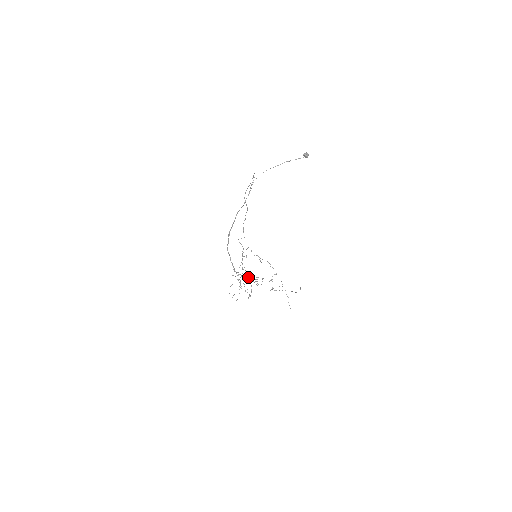
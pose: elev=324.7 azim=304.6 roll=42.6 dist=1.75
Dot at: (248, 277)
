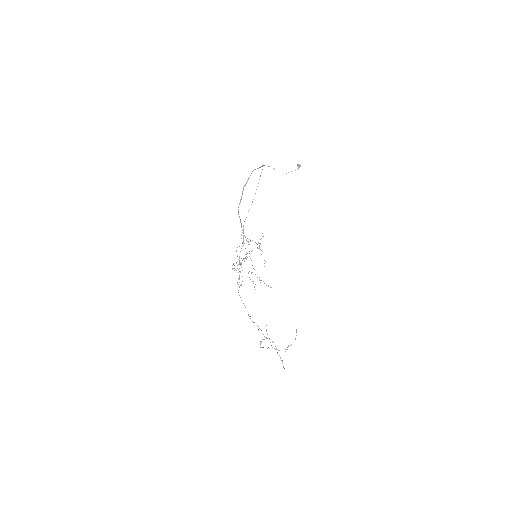
Dot at: (255, 242)
